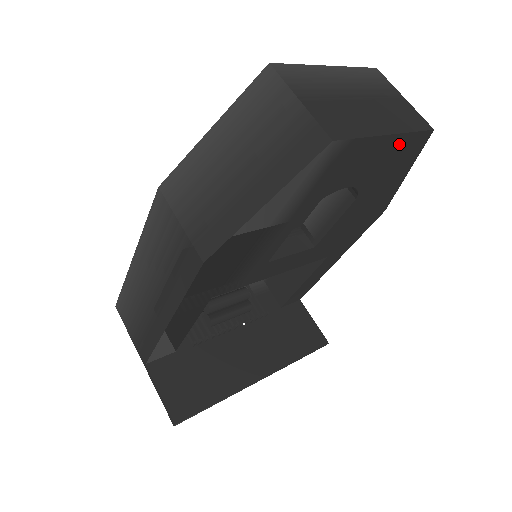
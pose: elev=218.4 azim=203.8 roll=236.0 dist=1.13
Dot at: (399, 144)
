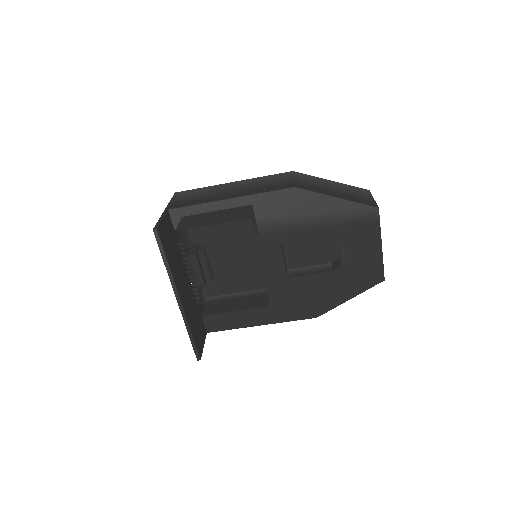
Dot at: (375, 262)
